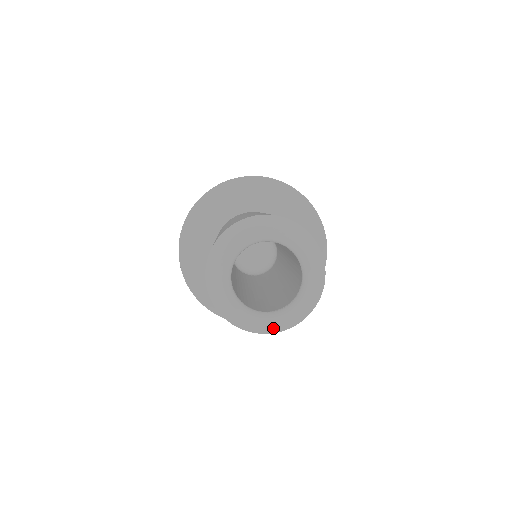
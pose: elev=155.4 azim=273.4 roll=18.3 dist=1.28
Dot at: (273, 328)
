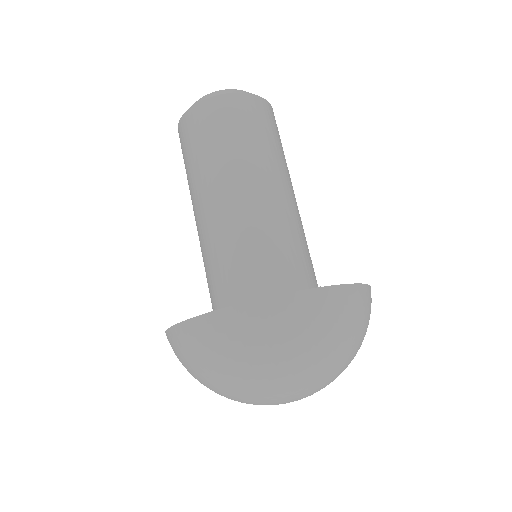
Dot at: occluded
